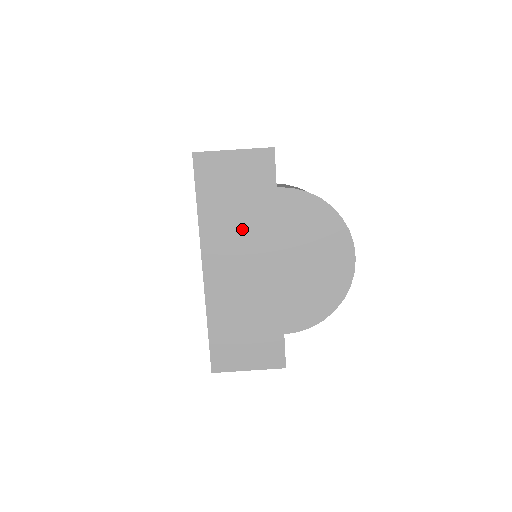
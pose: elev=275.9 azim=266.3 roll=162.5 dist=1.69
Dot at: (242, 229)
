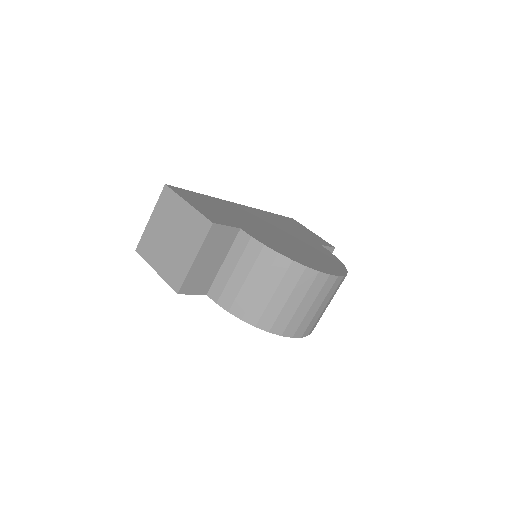
Dot at: (282, 226)
